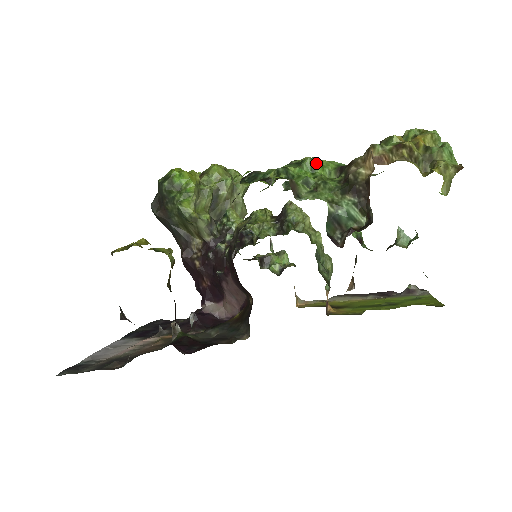
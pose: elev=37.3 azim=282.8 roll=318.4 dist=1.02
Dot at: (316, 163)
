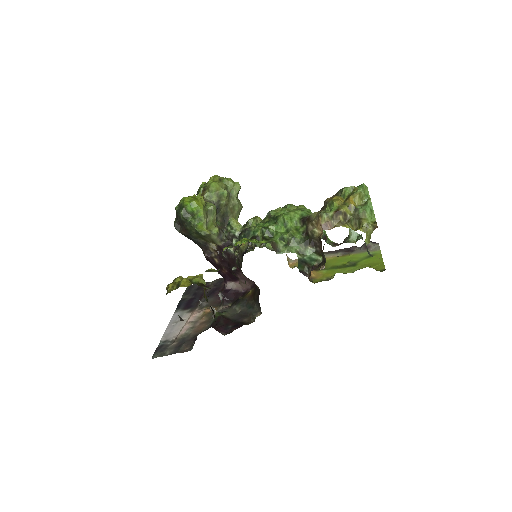
Dot at: (286, 218)
